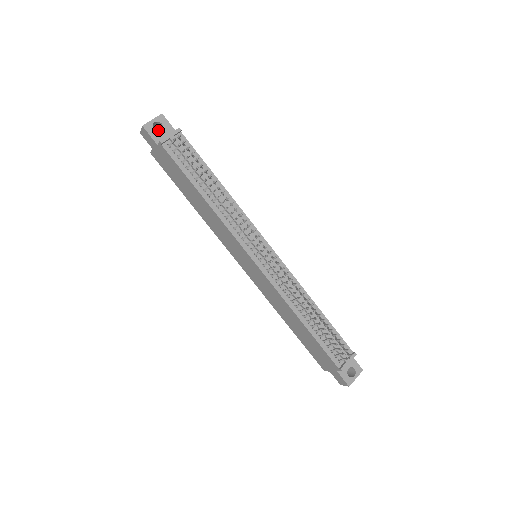
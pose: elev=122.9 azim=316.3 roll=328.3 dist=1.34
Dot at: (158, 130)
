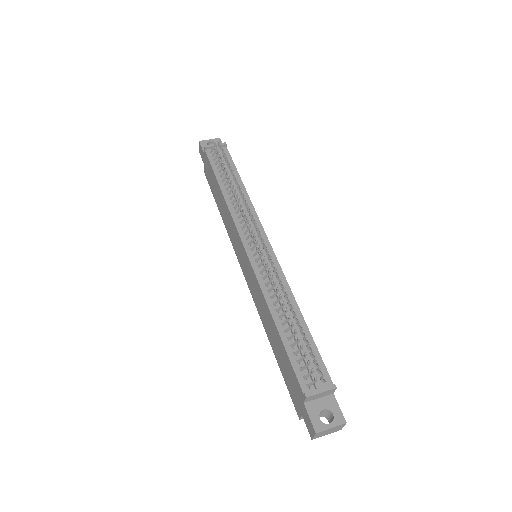
Dot at: occluded
